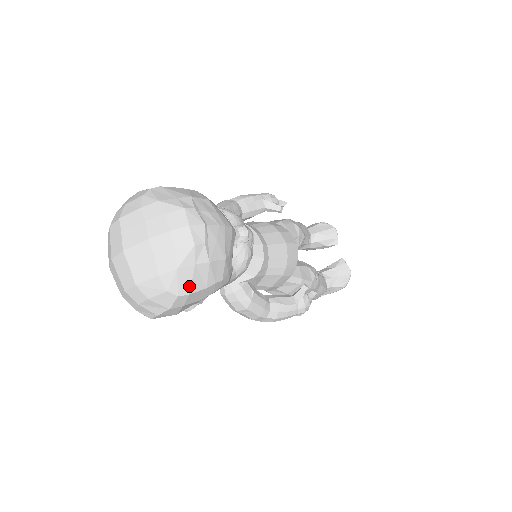
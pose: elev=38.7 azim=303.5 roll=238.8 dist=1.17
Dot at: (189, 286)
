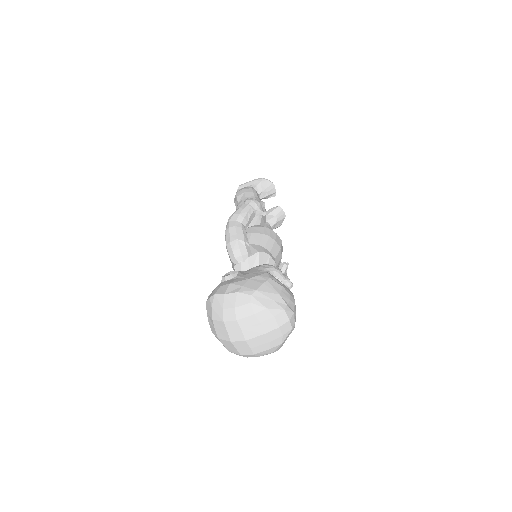
Dot at: occluded
